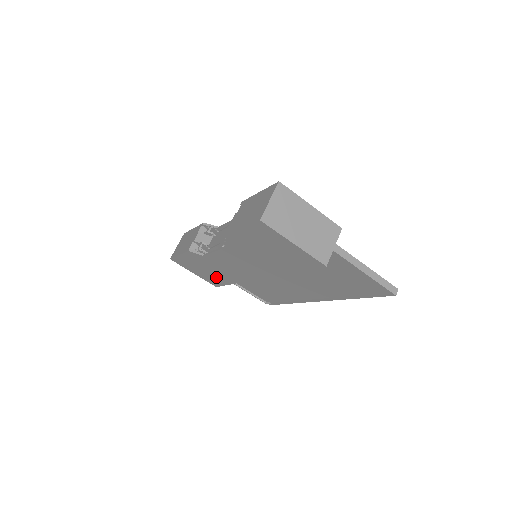
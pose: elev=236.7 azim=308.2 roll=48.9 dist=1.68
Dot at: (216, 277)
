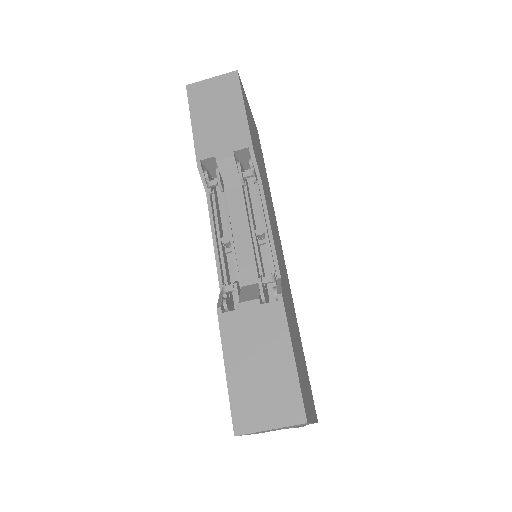
Dot at: occluded
